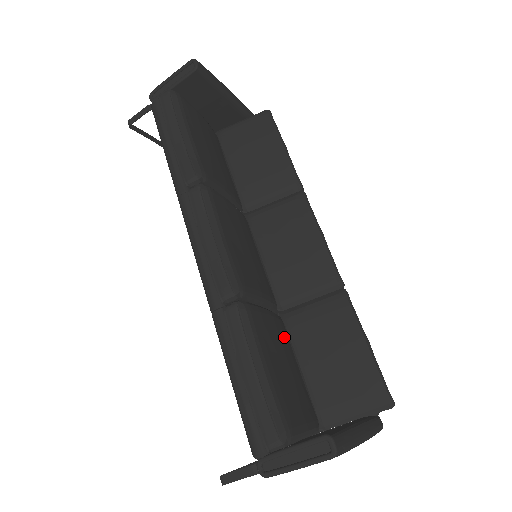
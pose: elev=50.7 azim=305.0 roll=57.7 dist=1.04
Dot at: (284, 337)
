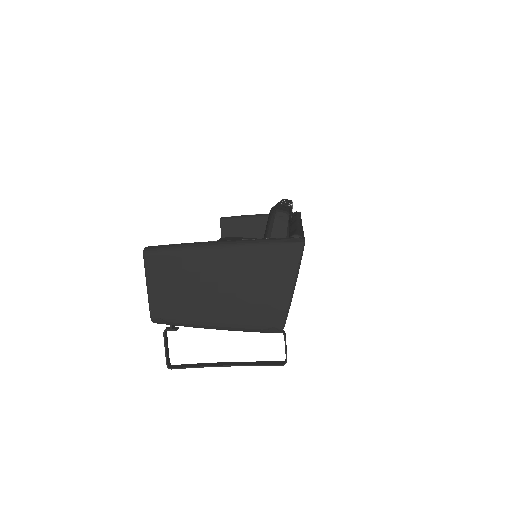
Dot at: occluded
